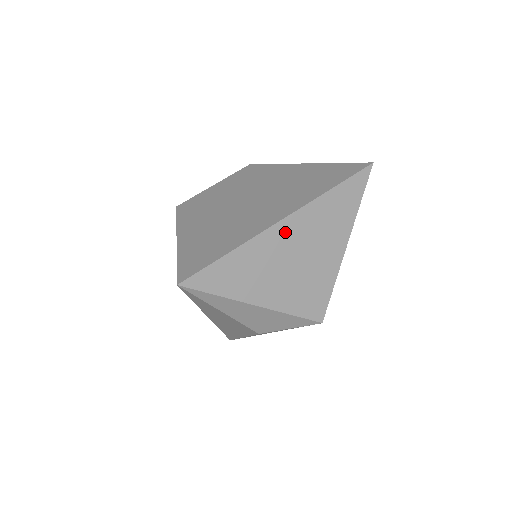
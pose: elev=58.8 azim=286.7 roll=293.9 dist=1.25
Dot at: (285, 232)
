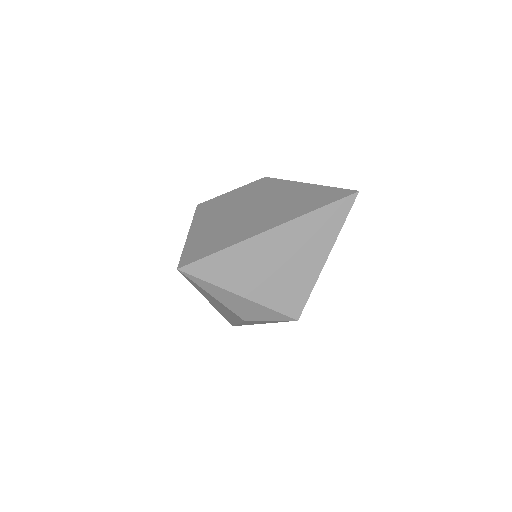
Dot at: (273, 239)
